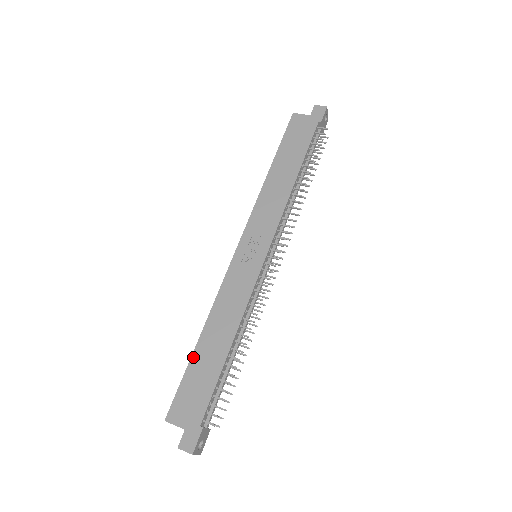
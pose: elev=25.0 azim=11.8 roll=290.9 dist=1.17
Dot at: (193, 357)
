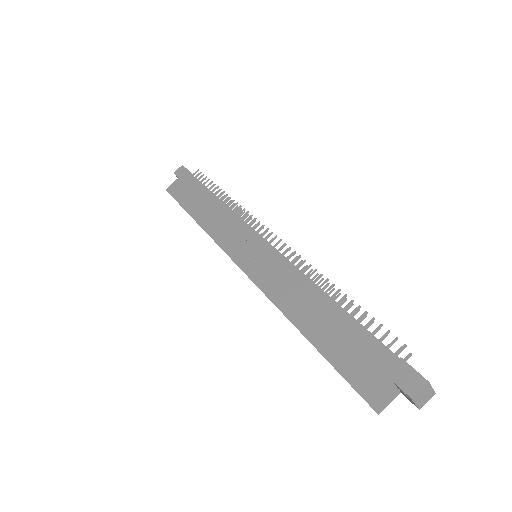
Dot at: (313, 342)
